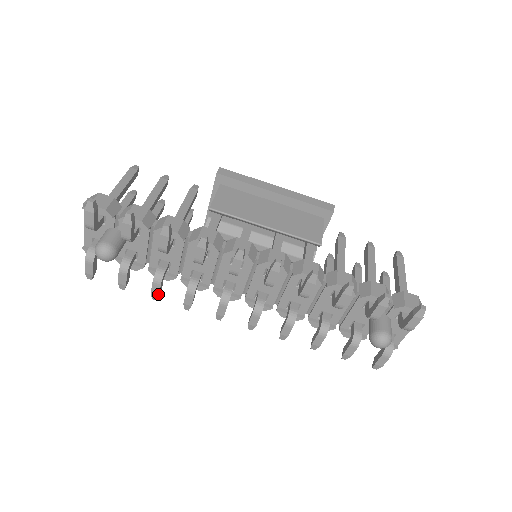
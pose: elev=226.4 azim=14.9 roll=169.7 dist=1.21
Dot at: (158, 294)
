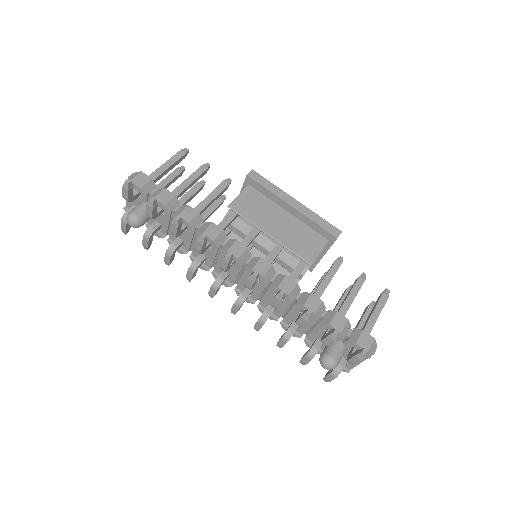
Dot at: (169, 262)
